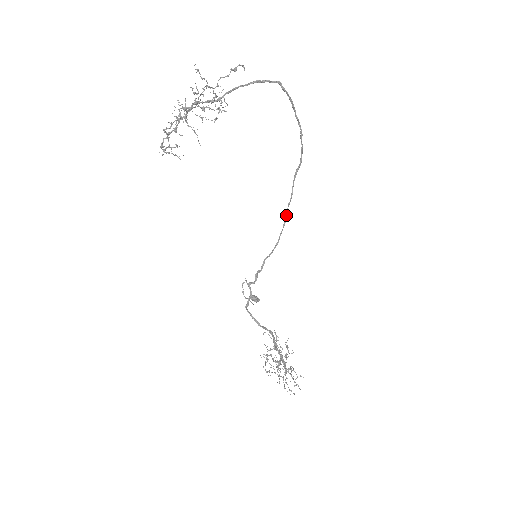
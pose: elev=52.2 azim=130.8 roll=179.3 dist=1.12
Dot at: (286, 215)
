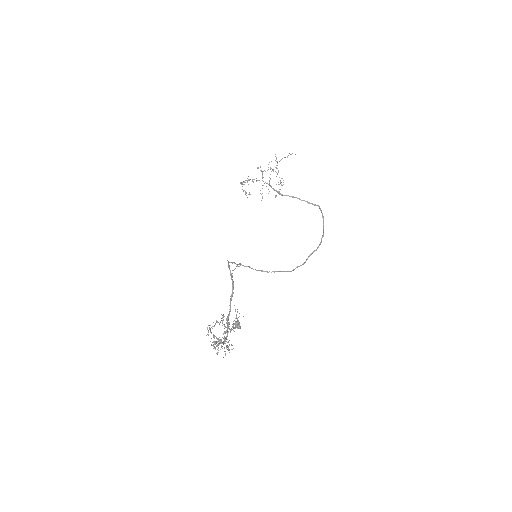
Dot at: (292, 270)
